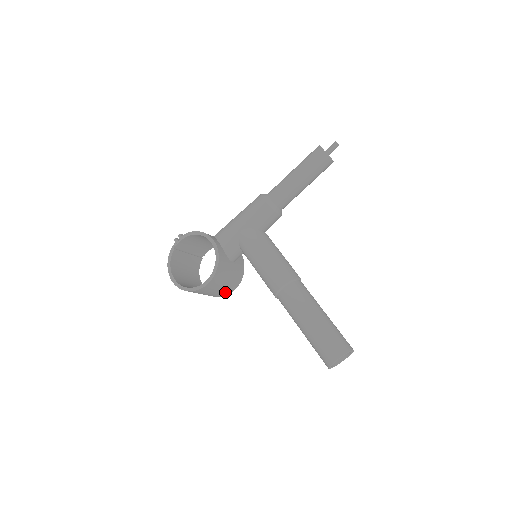
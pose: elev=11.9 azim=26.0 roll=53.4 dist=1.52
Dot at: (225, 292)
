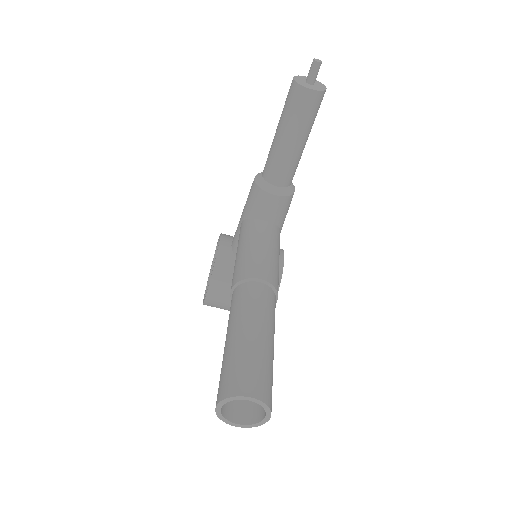
Dot at: occluded
